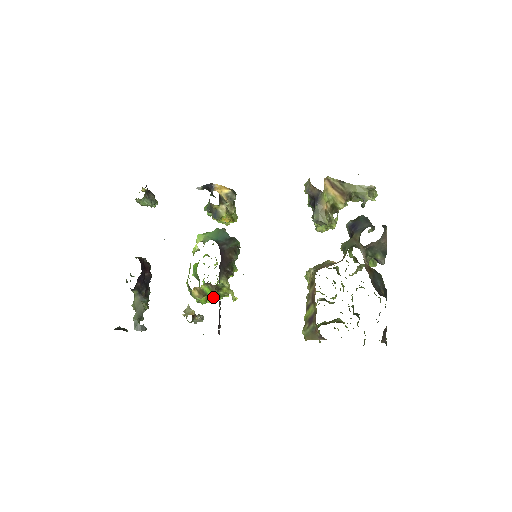
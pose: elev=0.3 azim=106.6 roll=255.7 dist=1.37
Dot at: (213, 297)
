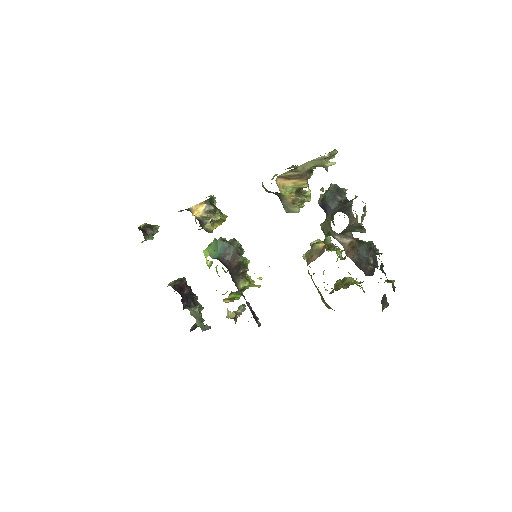
Dot at: occluded
